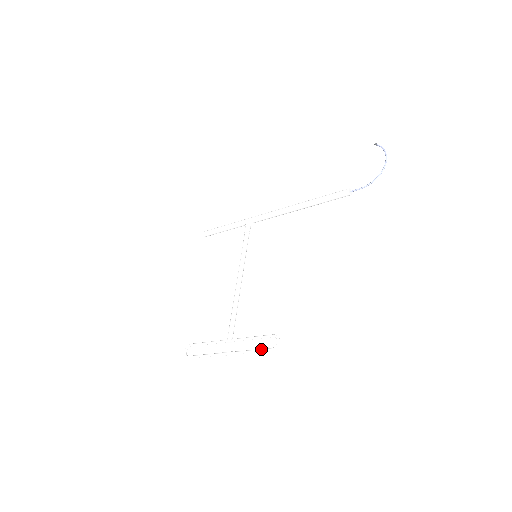
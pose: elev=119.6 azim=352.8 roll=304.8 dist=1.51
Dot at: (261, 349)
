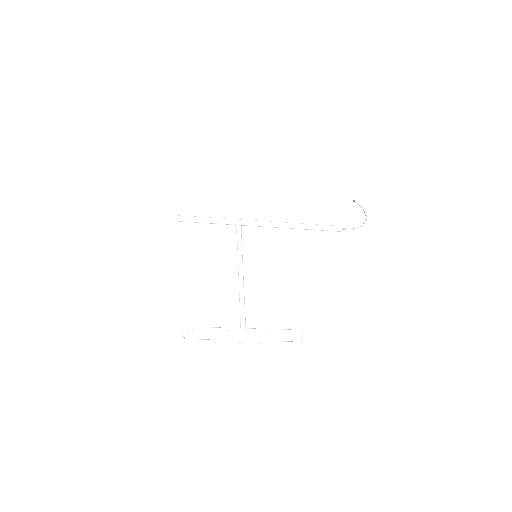
Dot at: (286, 341)
